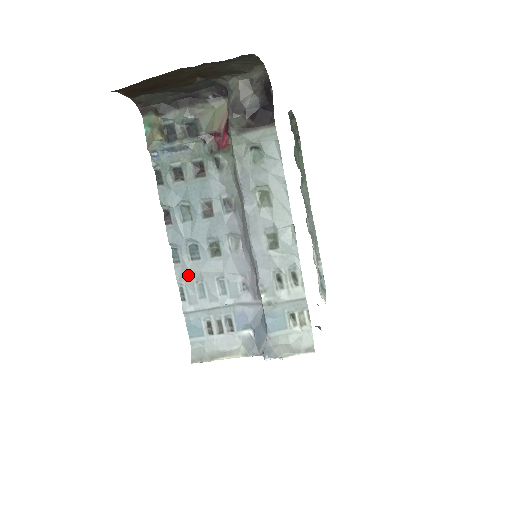
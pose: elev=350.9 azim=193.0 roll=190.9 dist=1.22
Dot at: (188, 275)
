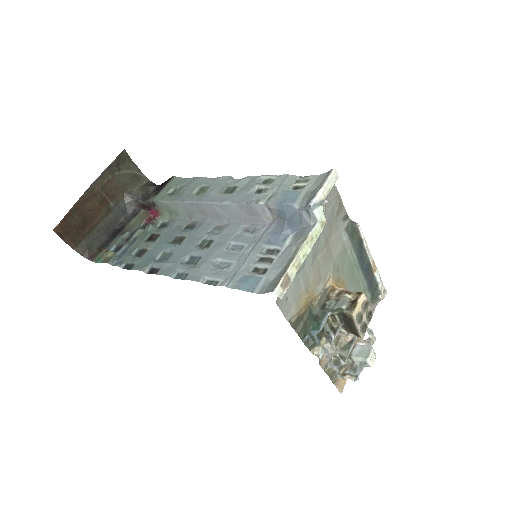
Dot at: (202, 270)
